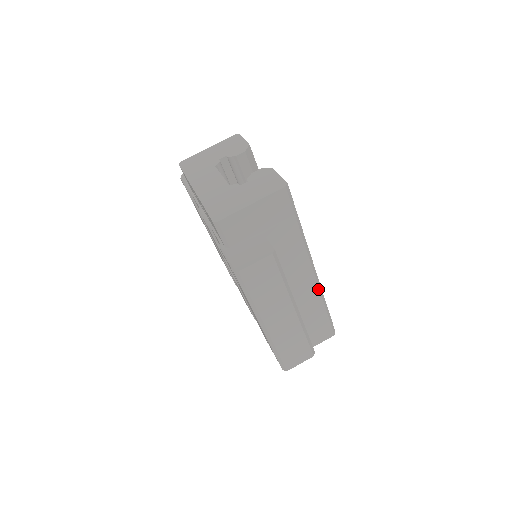
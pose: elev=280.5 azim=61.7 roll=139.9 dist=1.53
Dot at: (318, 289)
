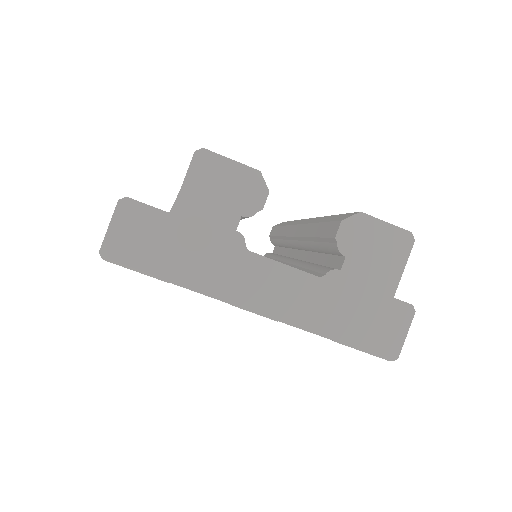
Dot at: occluded
